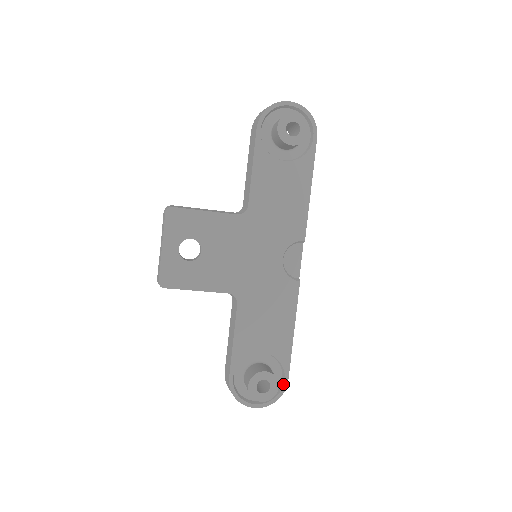
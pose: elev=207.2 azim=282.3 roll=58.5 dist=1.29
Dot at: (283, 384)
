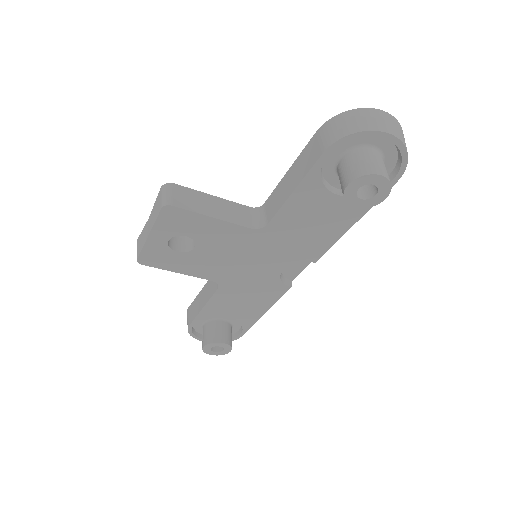
Dot at: (237, 336)
